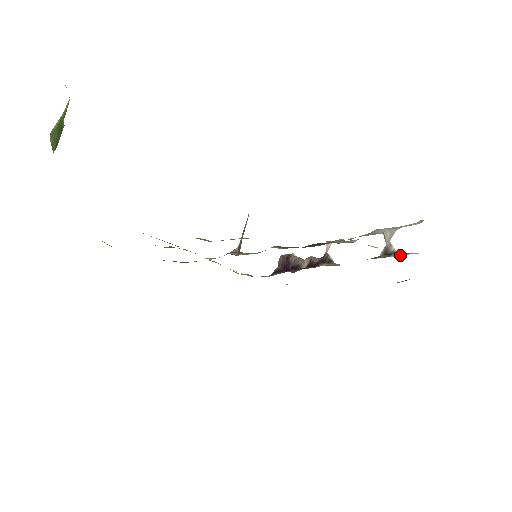
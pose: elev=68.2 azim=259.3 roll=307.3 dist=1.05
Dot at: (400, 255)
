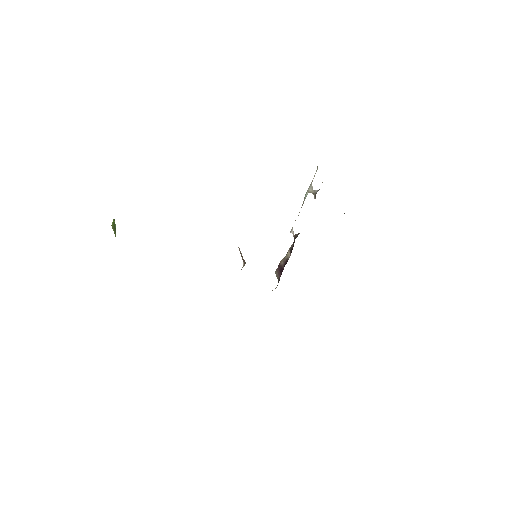
Dot at: occluded
